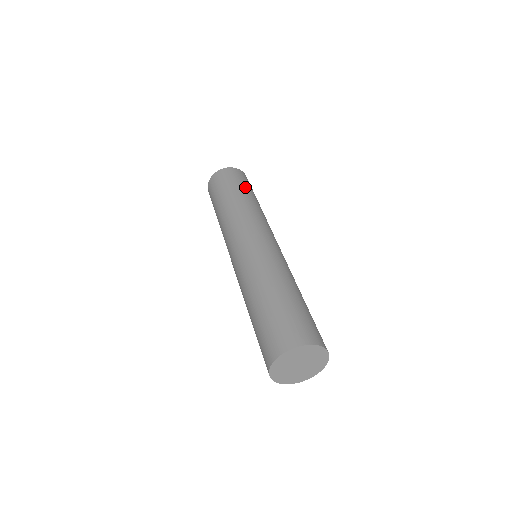
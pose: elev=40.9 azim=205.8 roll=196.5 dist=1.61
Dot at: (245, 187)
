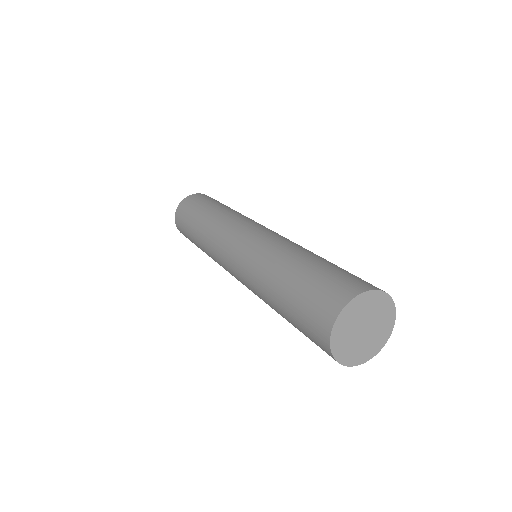
Dot at: occluded
